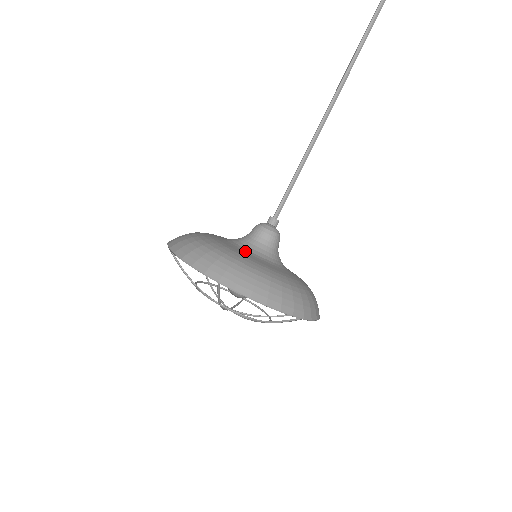
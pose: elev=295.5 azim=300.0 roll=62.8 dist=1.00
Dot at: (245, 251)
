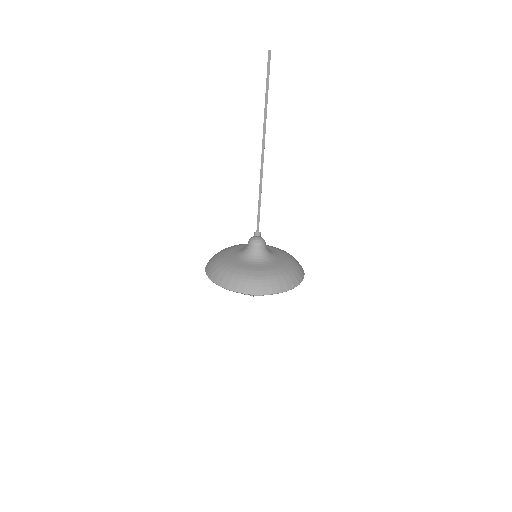
Dot at: (253, 264)
